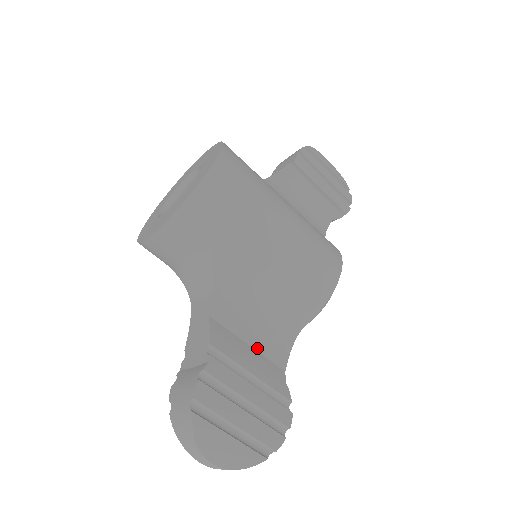
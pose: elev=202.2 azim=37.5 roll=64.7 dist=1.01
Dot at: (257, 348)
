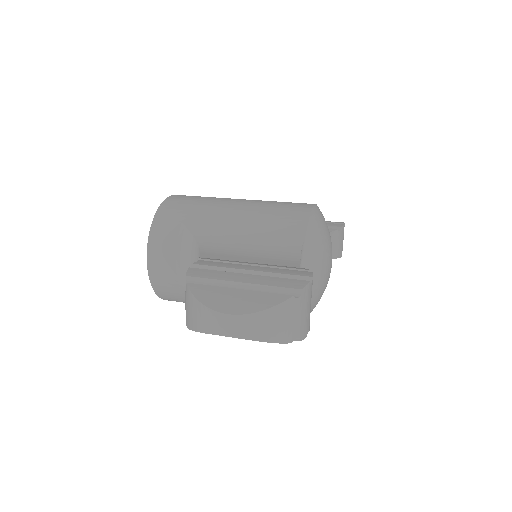
Dot at: (259, 263)
